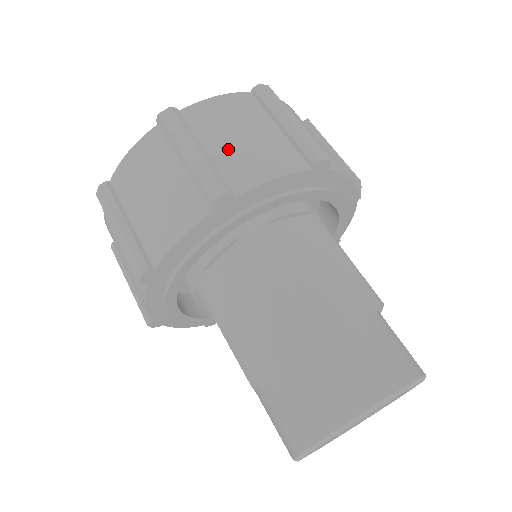
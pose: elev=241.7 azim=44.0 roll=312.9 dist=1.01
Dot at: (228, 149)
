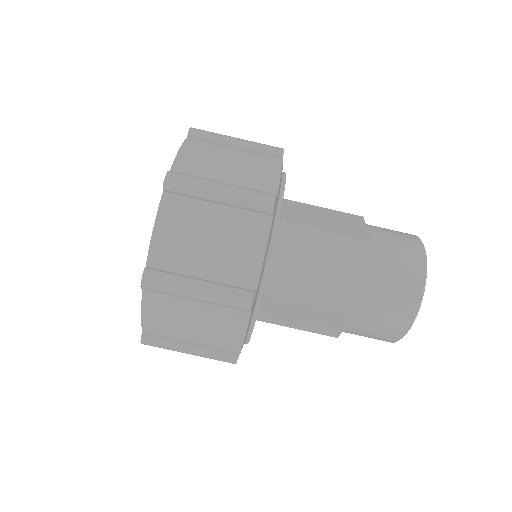
Dot at: (235, 175)
